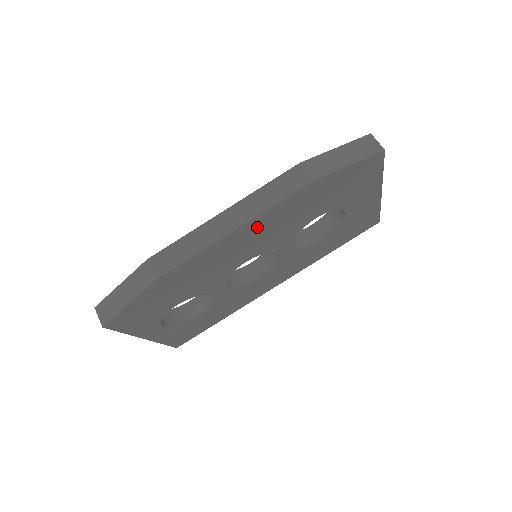
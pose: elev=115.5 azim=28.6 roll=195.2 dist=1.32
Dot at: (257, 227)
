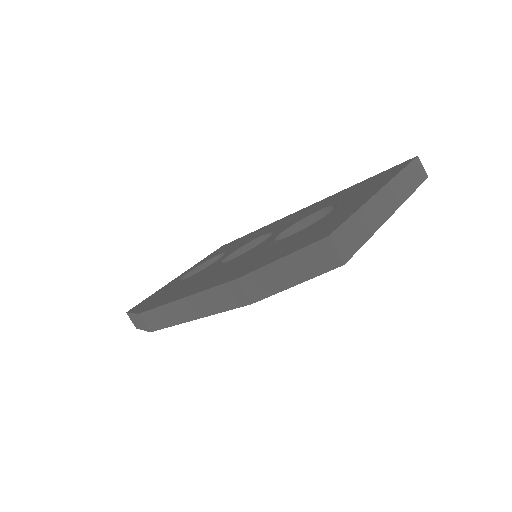
Dot at: occluded
